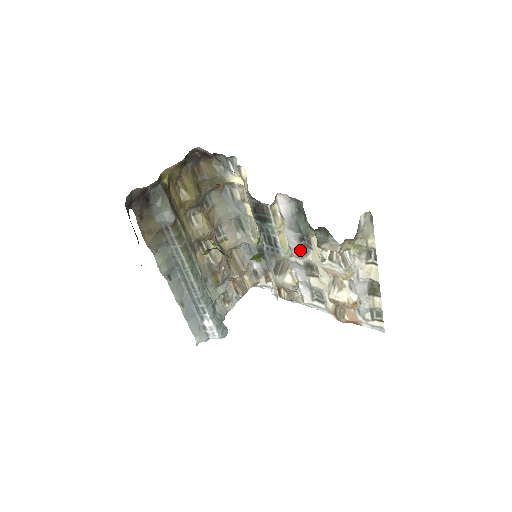
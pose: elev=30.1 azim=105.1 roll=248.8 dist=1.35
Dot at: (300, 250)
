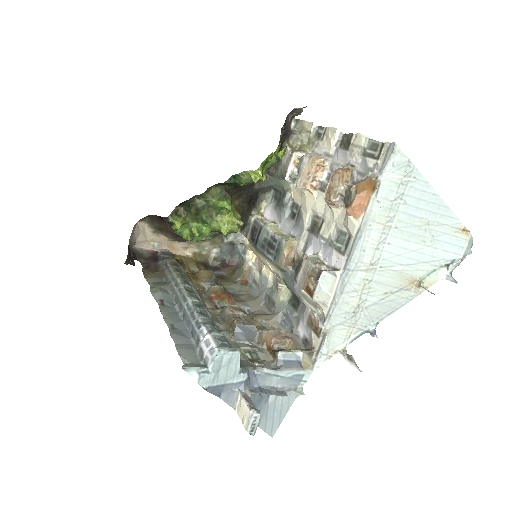
Dot at: (297, 224)
